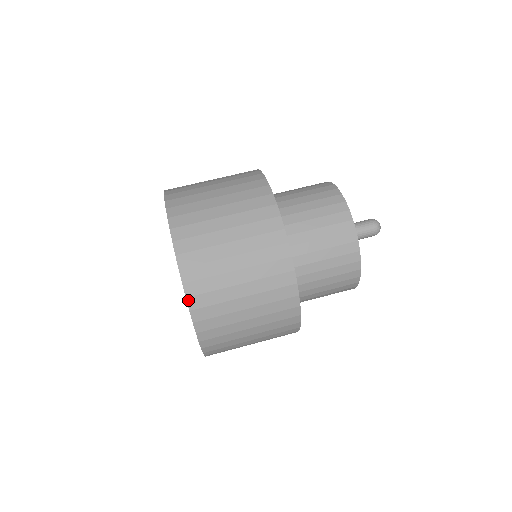
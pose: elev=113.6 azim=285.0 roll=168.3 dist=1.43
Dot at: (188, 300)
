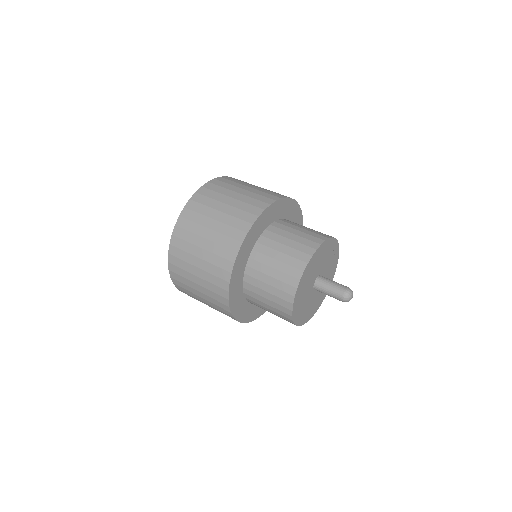
Dot at: (170, 246)
